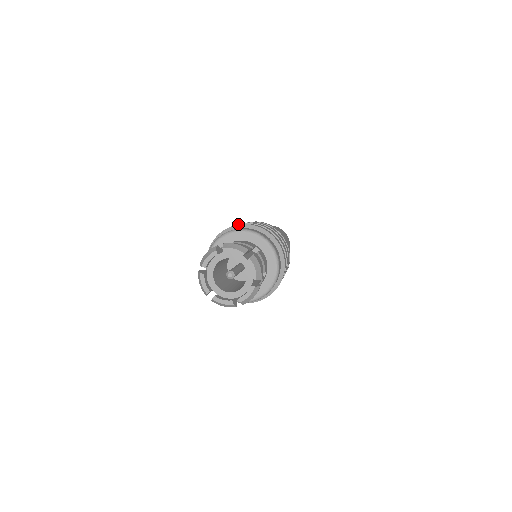
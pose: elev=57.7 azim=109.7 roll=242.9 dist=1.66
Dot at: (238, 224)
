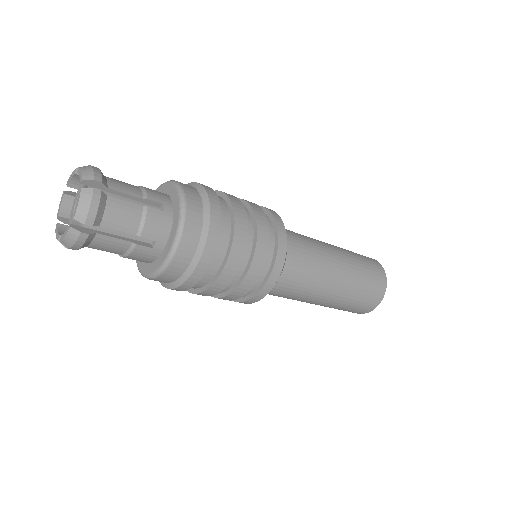
Dot at: occluded
